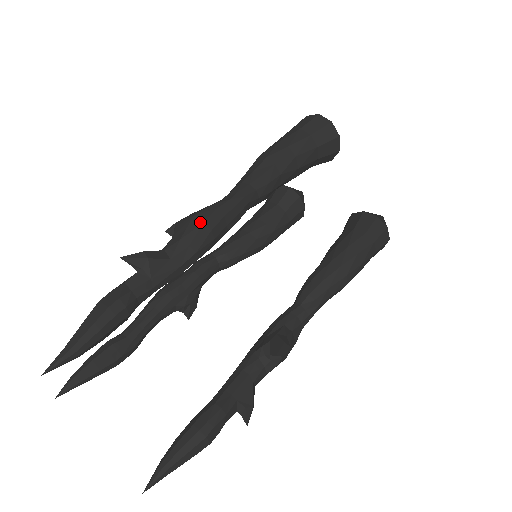
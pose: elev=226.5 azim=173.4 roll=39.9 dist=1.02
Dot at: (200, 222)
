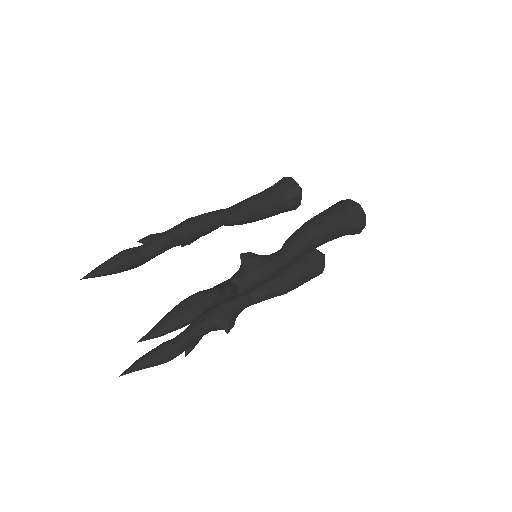
Dot at: (266, 277)
